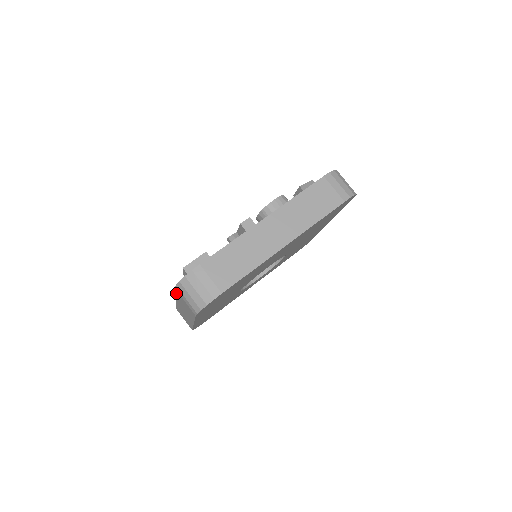
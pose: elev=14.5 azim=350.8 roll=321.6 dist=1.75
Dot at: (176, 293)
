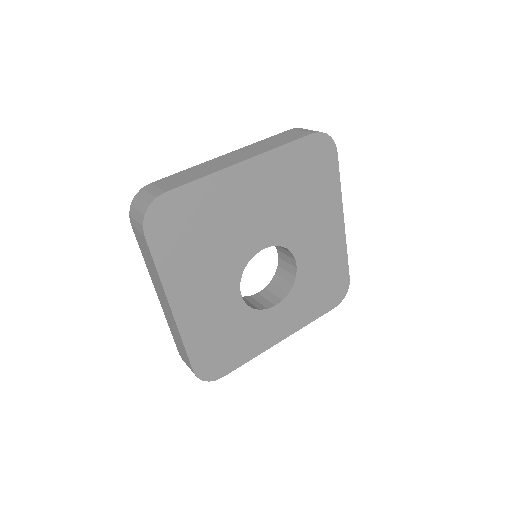
Dot at: (139, 244)
